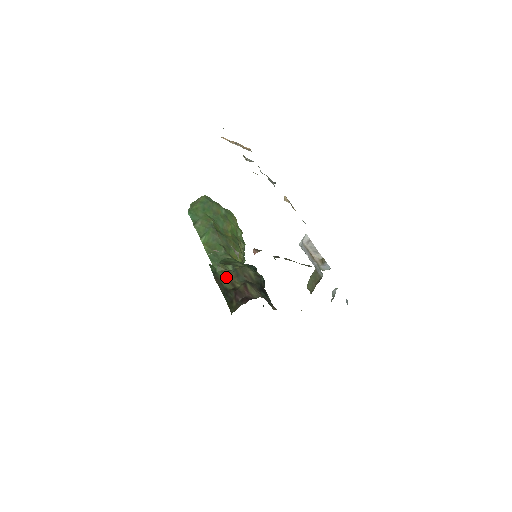
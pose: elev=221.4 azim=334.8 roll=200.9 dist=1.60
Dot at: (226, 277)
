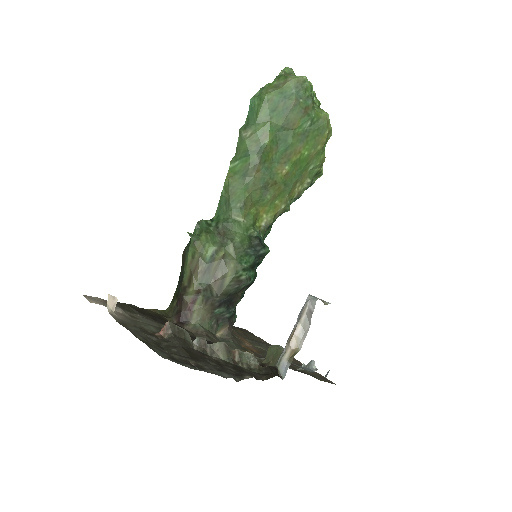
Dot at: (191, 264)
